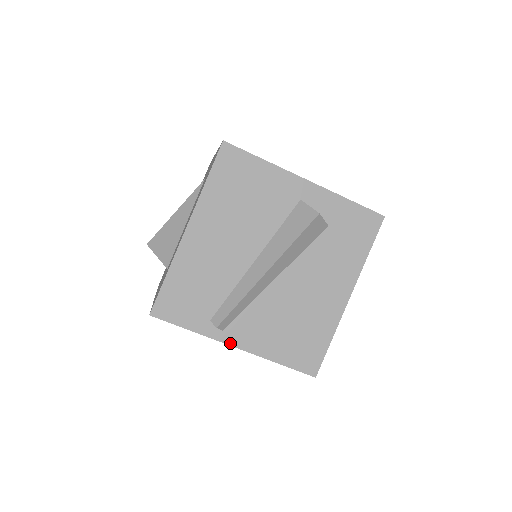
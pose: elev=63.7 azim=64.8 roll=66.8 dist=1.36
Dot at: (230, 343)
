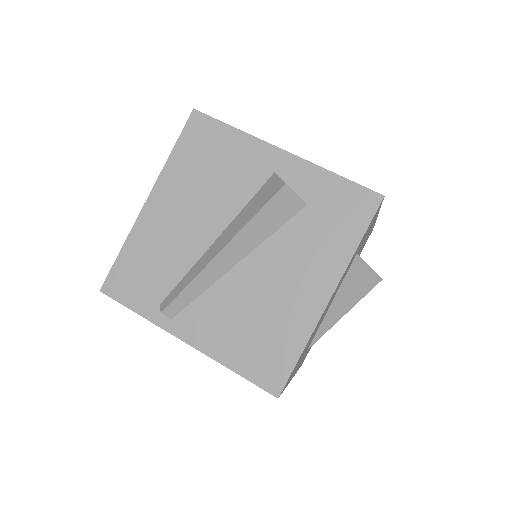
Dot at: (178, 335)
